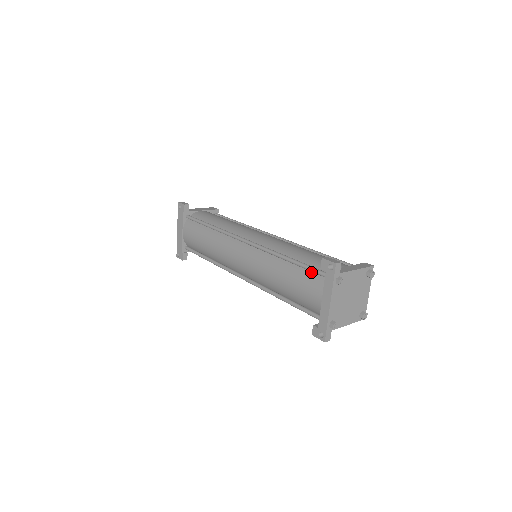
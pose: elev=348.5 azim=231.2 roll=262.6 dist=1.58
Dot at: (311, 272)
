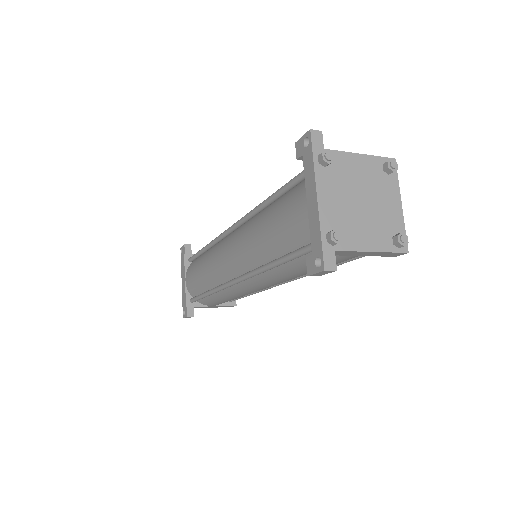
Dot at: (294, 188)
